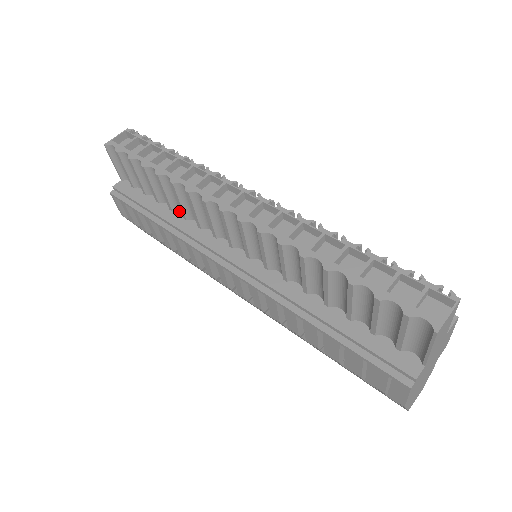
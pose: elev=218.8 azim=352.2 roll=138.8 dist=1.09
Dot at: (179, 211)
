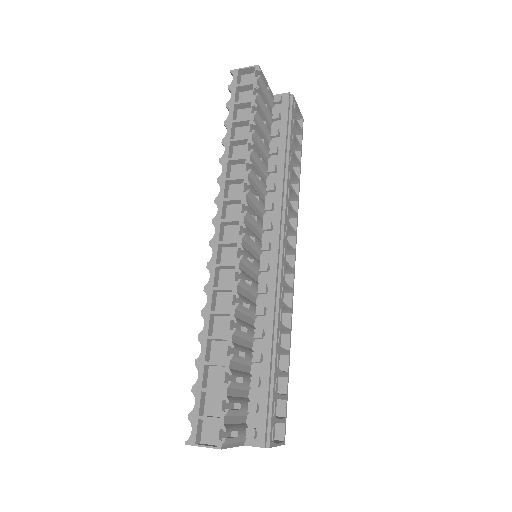
Dot at: occluded
